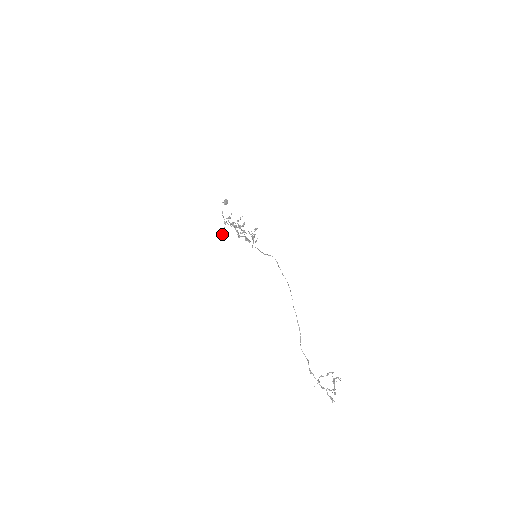
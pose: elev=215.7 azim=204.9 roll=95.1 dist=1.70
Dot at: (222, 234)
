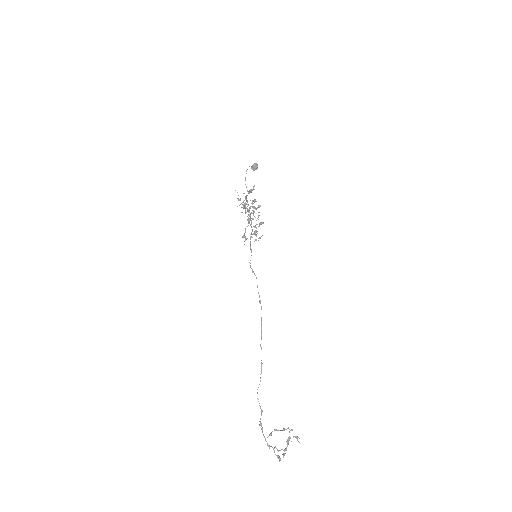
Dot at: occluded
